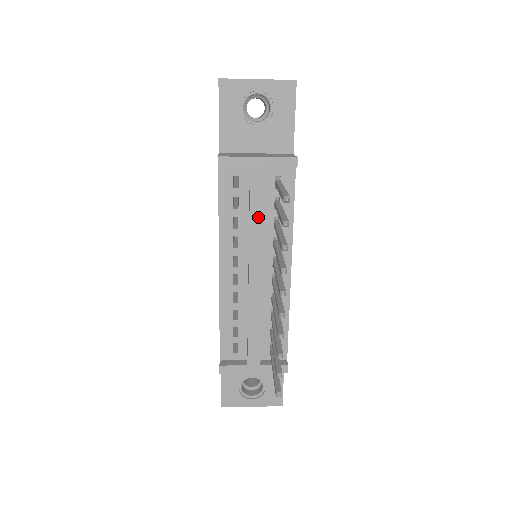
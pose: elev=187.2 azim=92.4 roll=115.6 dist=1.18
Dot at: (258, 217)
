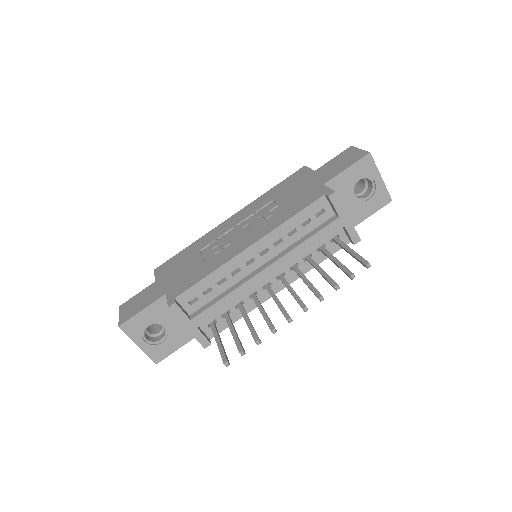
Dot at: (310, 245)
